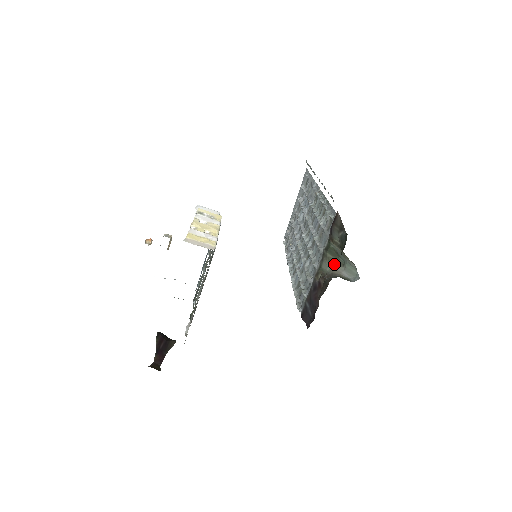
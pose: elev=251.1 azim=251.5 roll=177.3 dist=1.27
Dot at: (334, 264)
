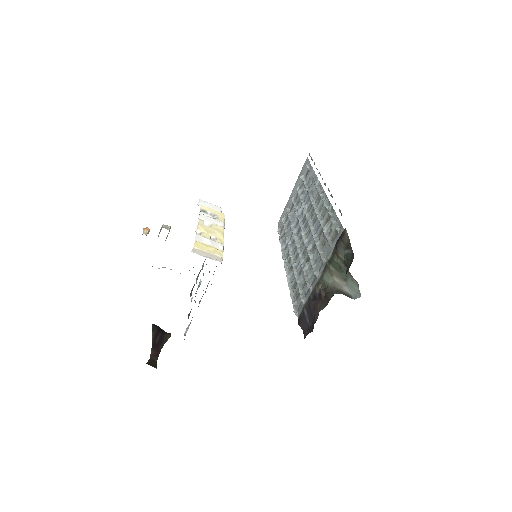
Dot at: (336, 278)
